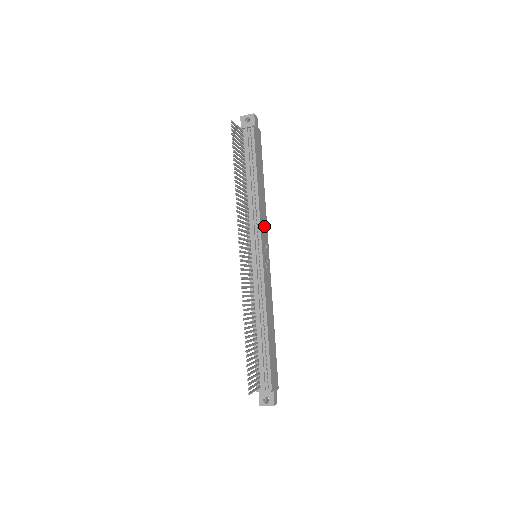
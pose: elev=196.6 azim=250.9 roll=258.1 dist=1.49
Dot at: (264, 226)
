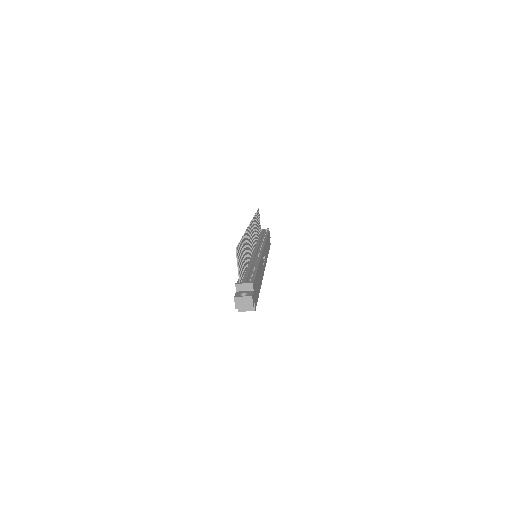
Dot at: (265, 255)
